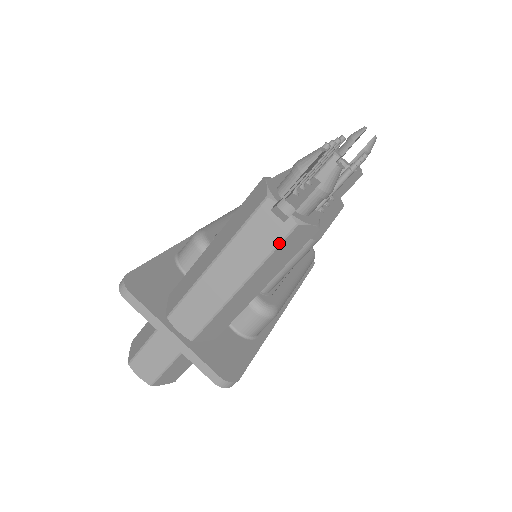
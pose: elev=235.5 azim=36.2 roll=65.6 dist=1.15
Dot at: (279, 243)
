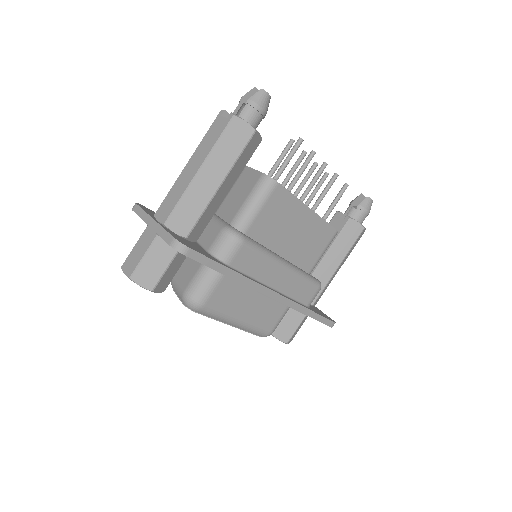
Dot at: (223, 131)
